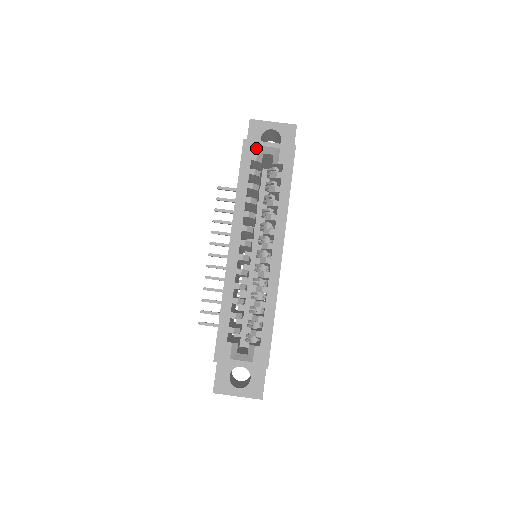
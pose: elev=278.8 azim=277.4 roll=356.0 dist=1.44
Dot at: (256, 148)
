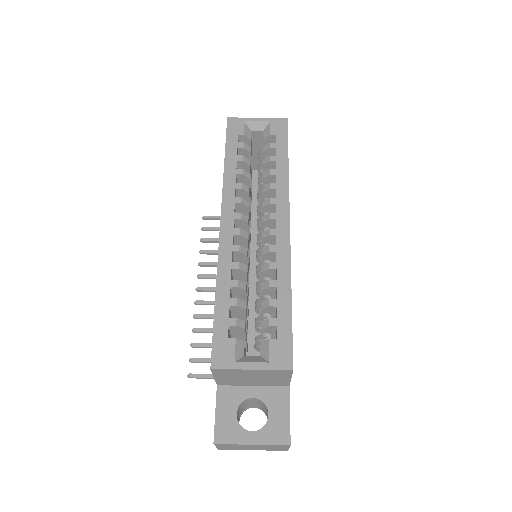
Dot at: (242, 124)
